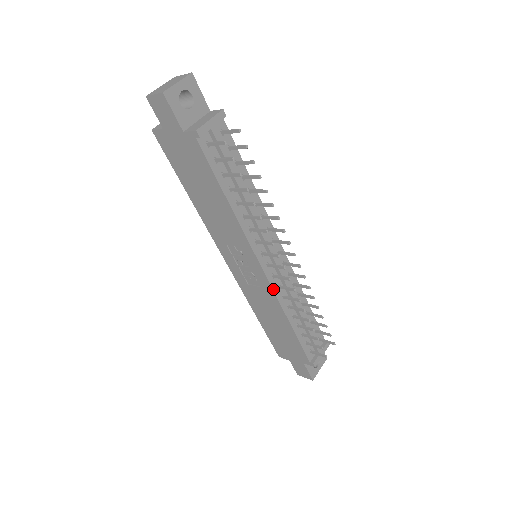
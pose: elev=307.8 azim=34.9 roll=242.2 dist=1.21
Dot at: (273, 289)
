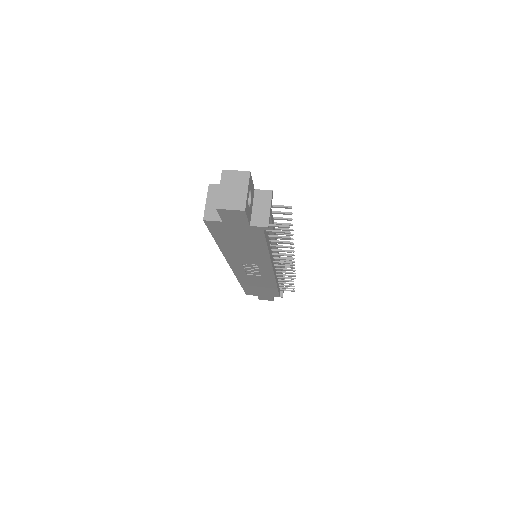
Dot at: (275, 276)
